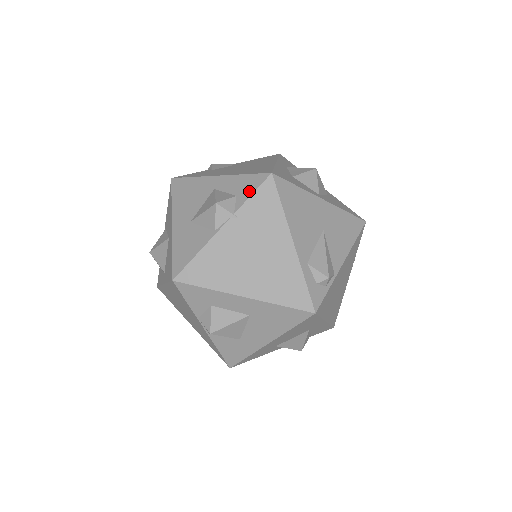
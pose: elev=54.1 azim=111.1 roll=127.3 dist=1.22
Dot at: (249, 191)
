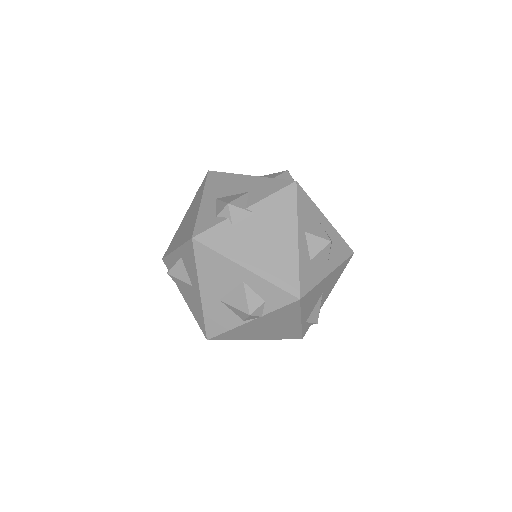
Dot at: (277, 304)
